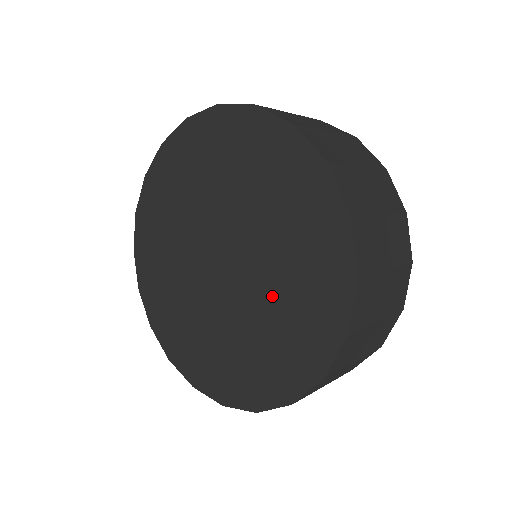
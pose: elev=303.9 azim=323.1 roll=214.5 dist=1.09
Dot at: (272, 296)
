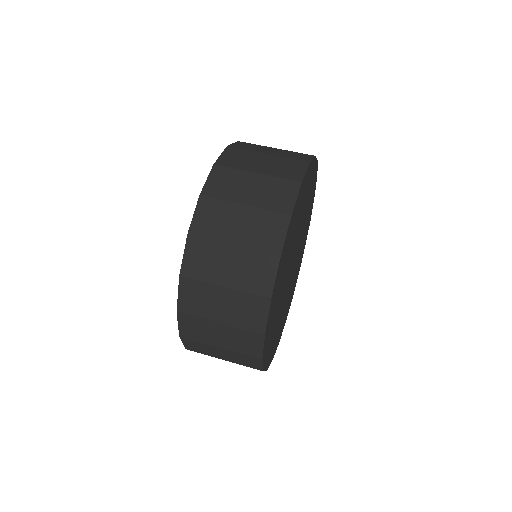
Dot at: occluded
